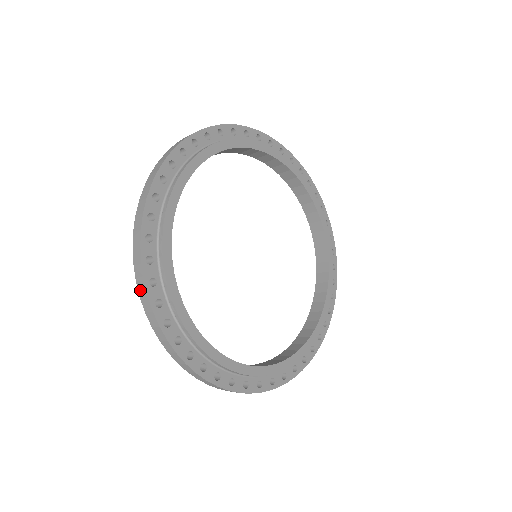
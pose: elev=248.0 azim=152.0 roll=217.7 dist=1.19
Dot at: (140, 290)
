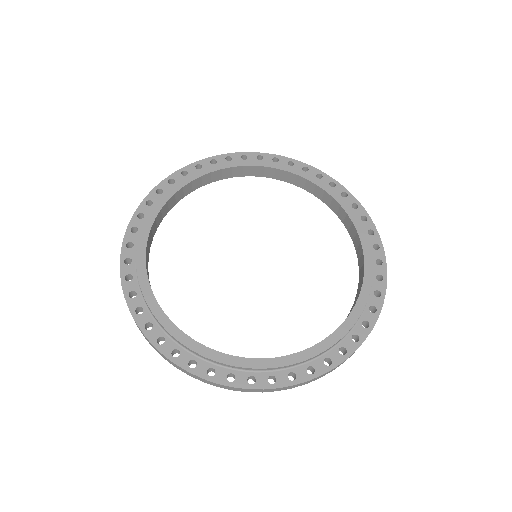
Dot at: occluded
